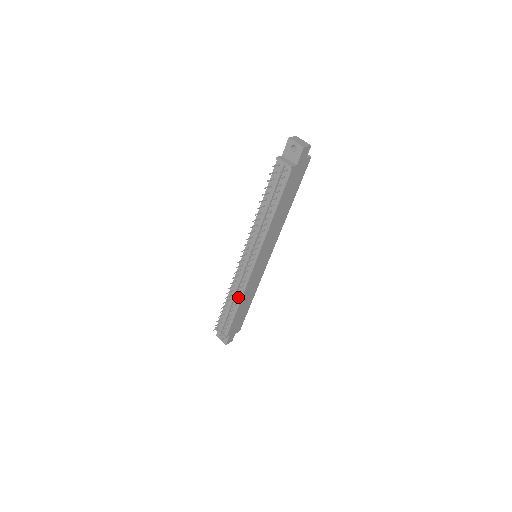
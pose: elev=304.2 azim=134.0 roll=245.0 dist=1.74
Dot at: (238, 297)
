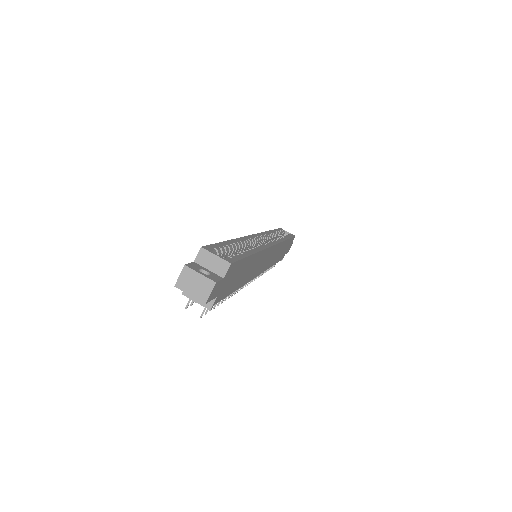
Dot at: occluded
